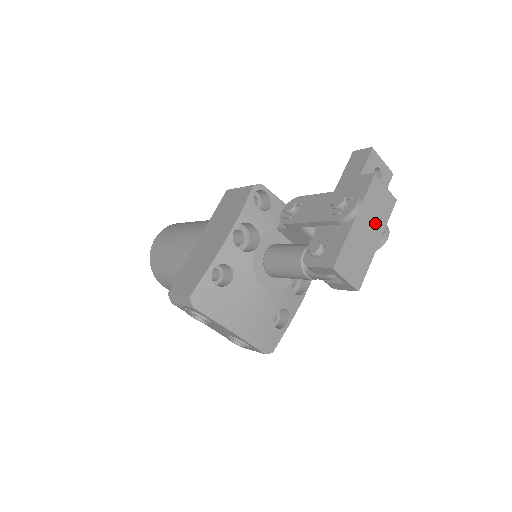
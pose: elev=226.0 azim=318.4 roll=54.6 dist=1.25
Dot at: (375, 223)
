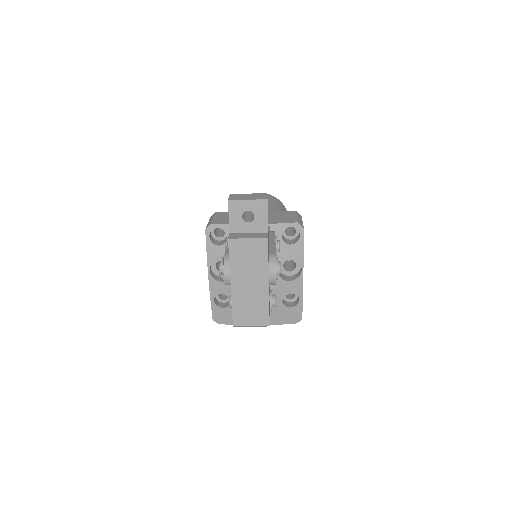
Dot at: (254, 274)
